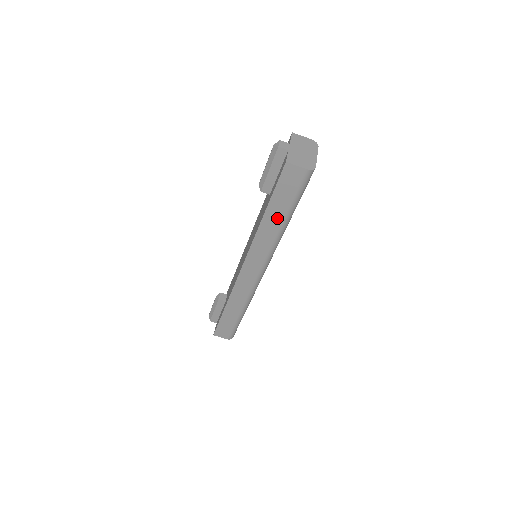
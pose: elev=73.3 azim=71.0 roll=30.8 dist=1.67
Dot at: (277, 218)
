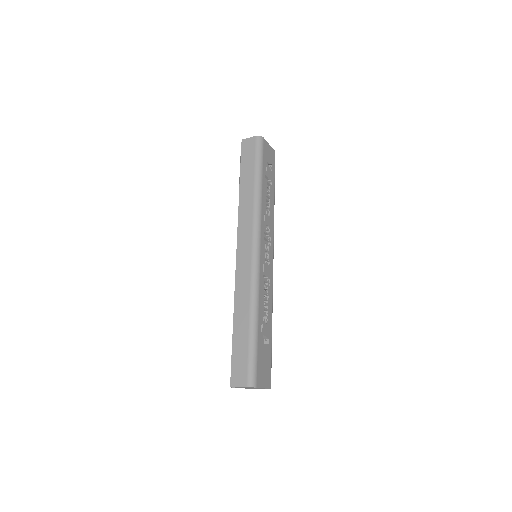
Dot at: occluded
